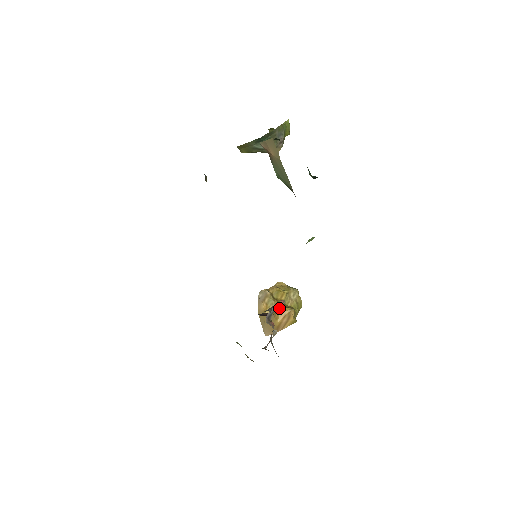
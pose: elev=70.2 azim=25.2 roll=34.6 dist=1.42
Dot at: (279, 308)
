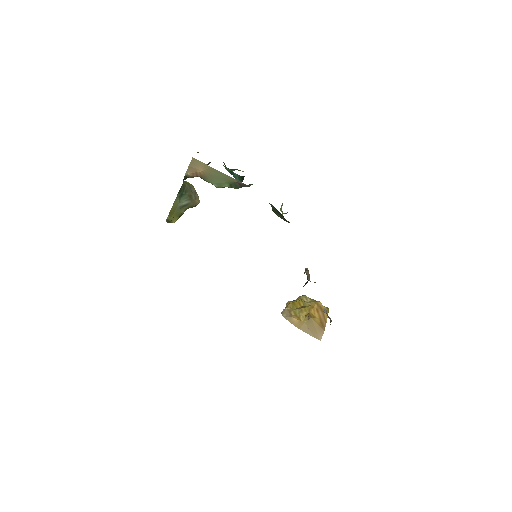
Dot at: (307, 310)
